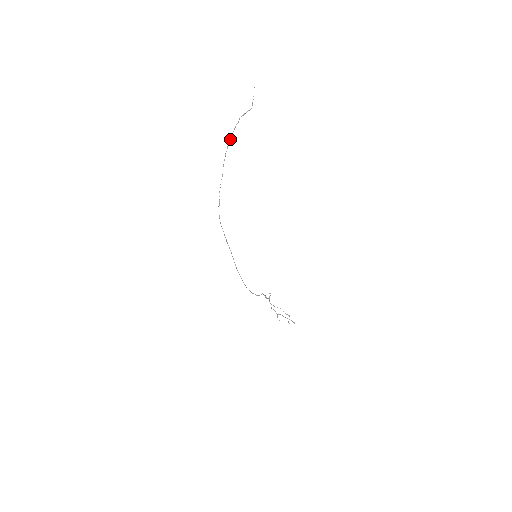
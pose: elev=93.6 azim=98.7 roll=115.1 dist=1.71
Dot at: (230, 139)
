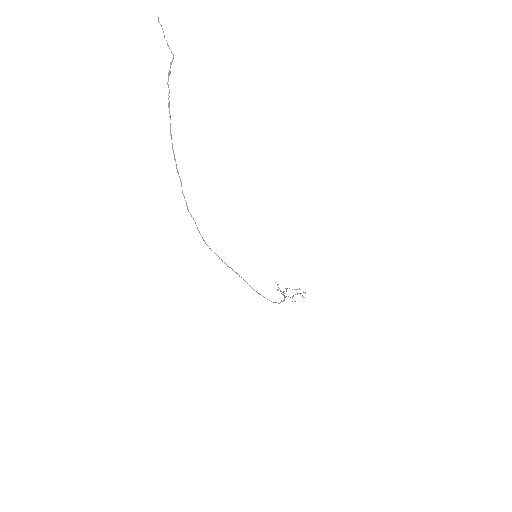
Dot at: (170, 124)
